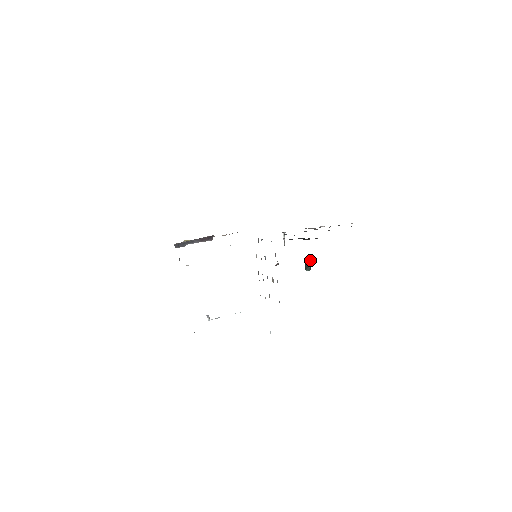
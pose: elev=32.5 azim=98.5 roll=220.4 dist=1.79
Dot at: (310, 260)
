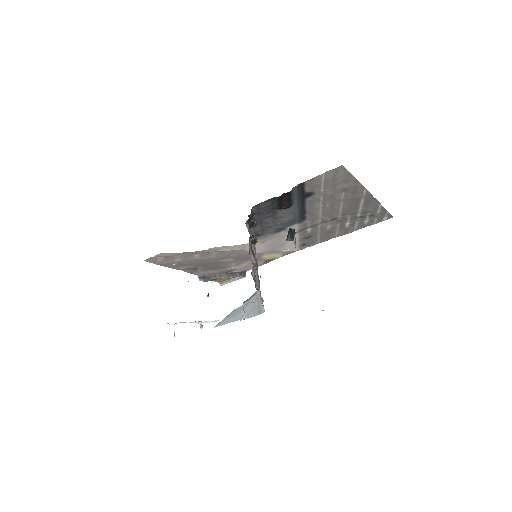
Dot at: (291, 229)
